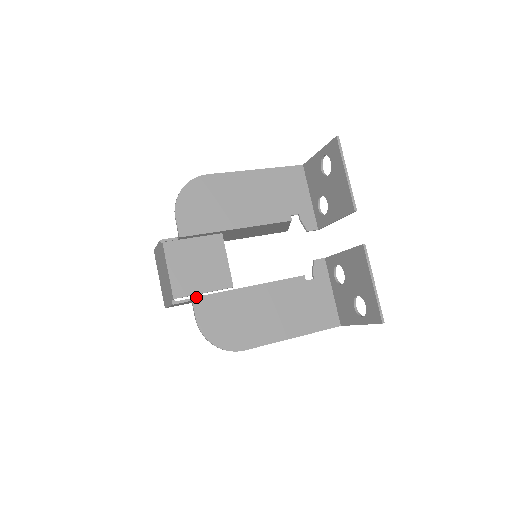
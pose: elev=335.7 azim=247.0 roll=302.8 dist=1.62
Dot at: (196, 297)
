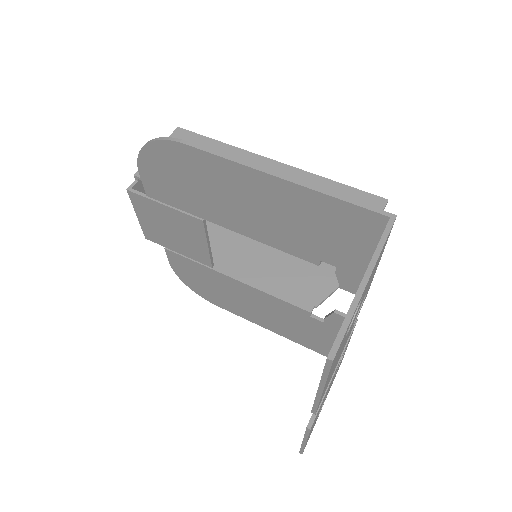
Dot at: (169, 250)
